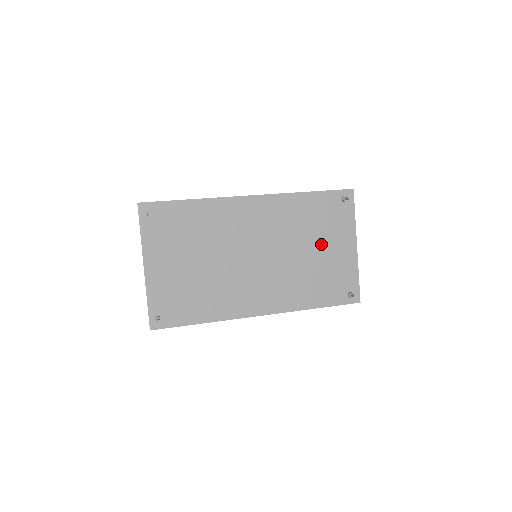
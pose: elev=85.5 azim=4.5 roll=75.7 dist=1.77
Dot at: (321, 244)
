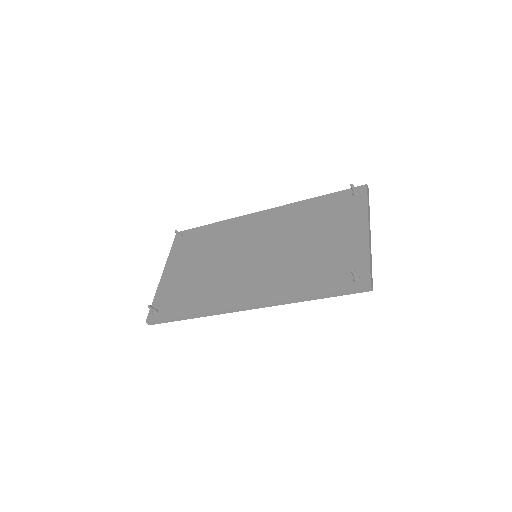
Dot at: (324, 235)
